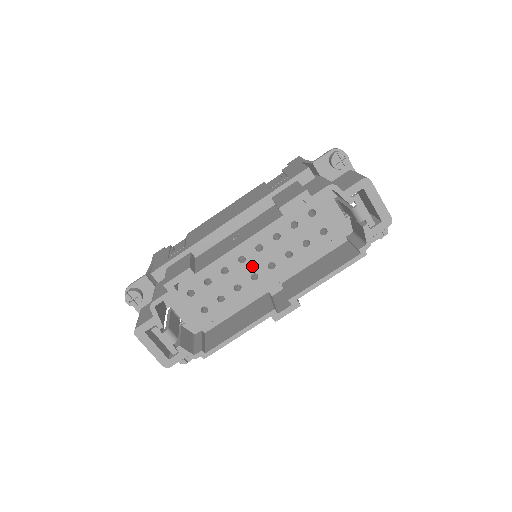
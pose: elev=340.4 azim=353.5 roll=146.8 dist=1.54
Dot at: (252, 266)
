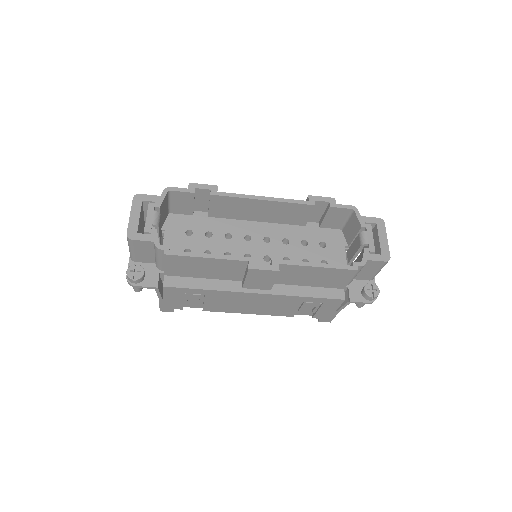
Dot at: (252, 248)
